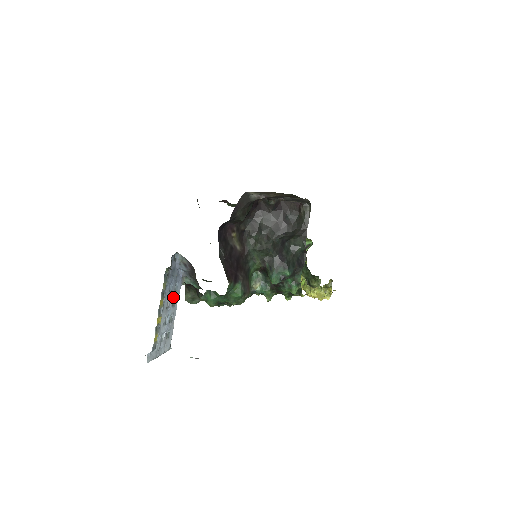
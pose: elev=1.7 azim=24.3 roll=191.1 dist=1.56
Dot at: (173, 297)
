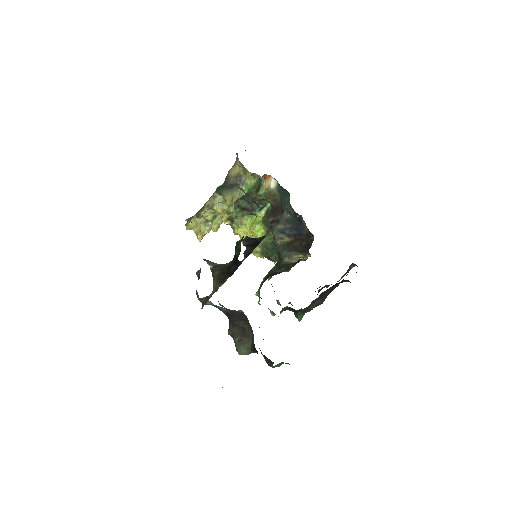
Dot at: occluded
